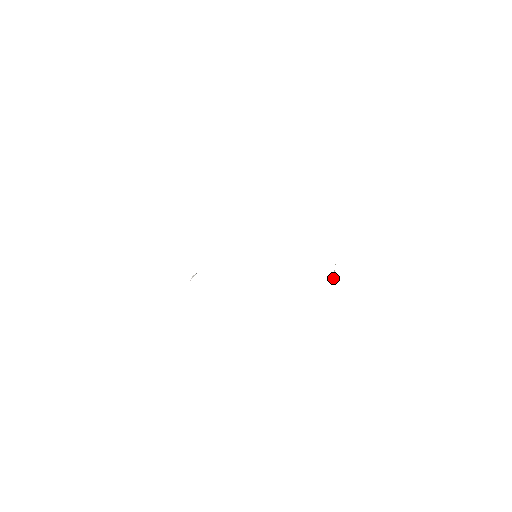
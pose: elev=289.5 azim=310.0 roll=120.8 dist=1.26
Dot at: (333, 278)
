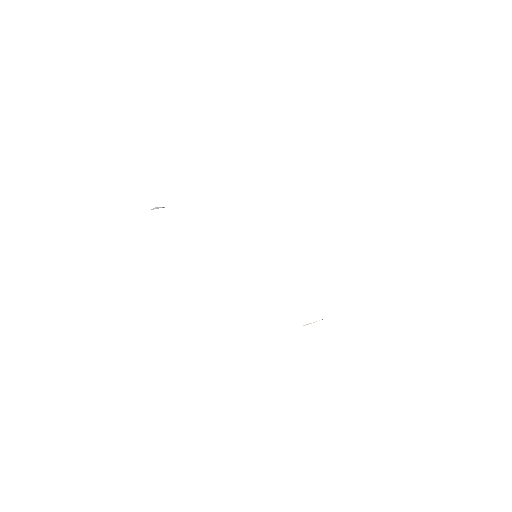
Dot at: (307, 324)
